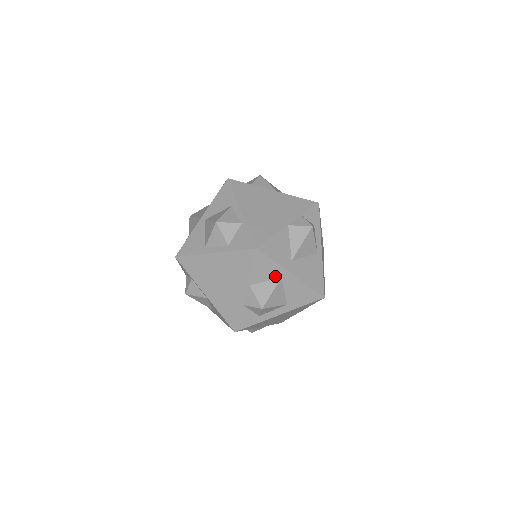
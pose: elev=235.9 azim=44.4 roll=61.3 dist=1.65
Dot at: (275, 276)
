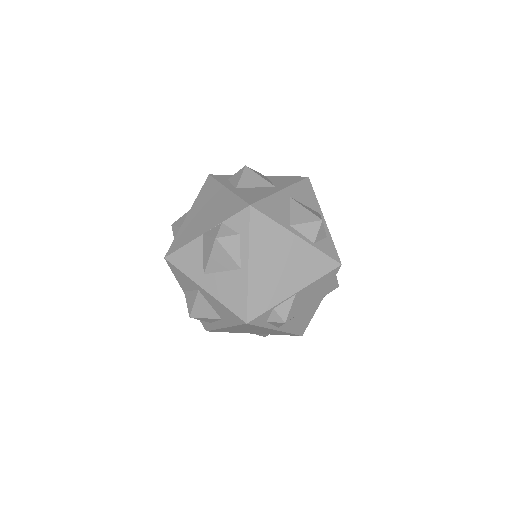
Dot at: (194, 287)
